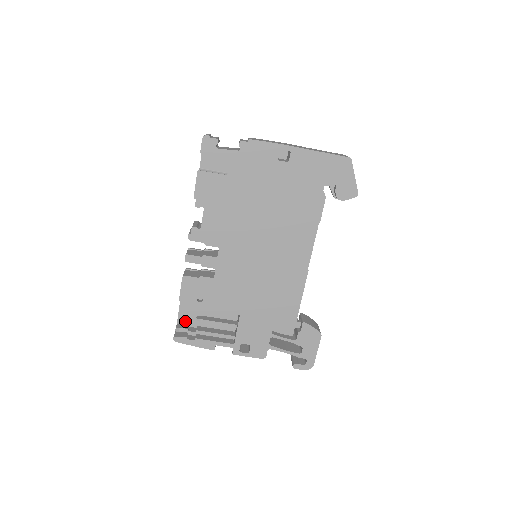
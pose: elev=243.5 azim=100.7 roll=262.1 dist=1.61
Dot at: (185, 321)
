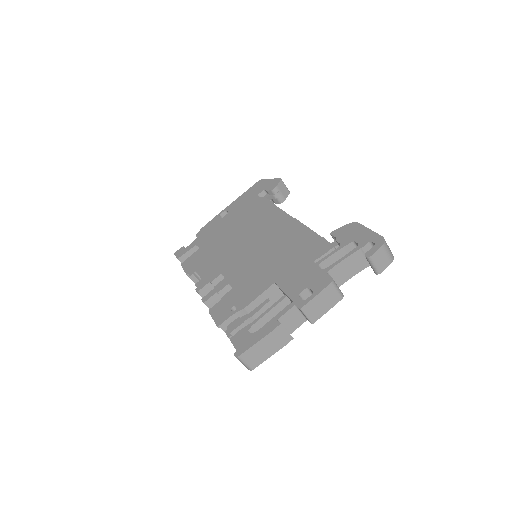
Dot at: occluded
